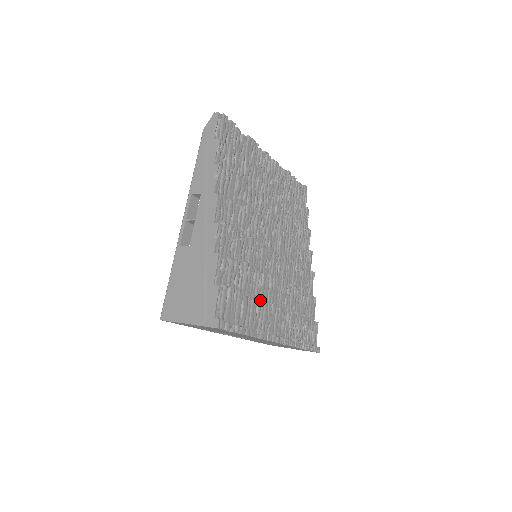
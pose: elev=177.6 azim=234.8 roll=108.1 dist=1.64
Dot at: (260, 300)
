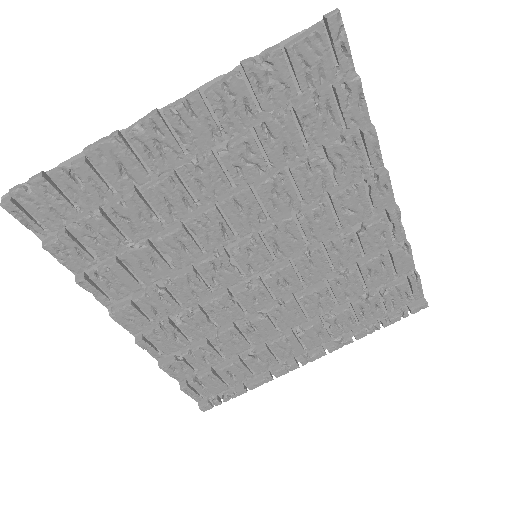
Dot at: (264, 340)
